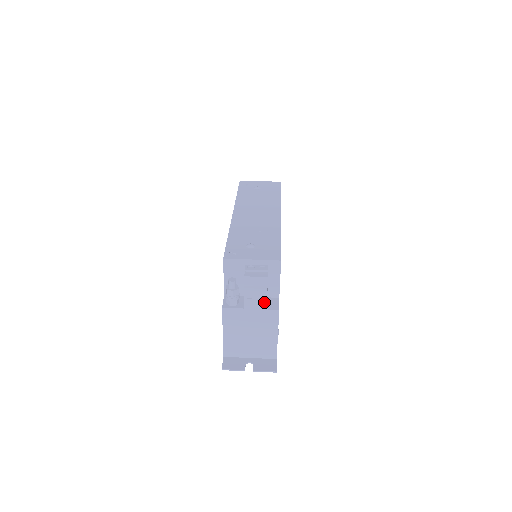
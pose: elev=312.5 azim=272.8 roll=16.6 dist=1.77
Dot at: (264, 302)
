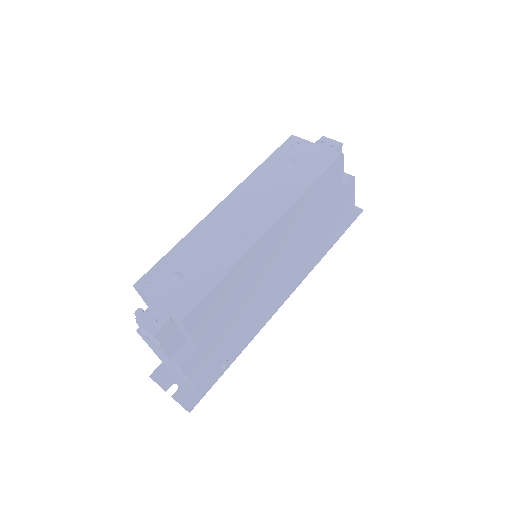
Dot at: (164, 353)
